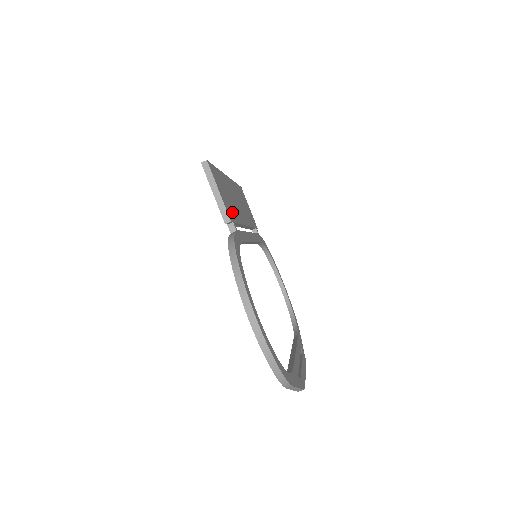
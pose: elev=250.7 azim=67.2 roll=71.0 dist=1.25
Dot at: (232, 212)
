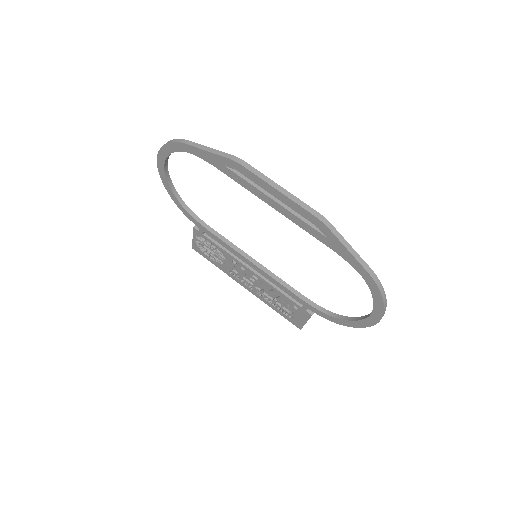
Dot at: occluded
